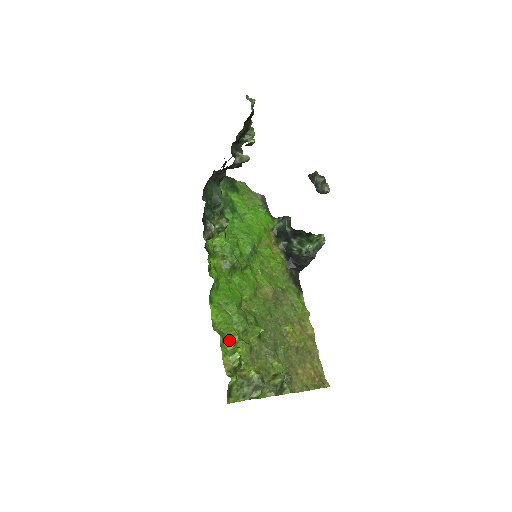
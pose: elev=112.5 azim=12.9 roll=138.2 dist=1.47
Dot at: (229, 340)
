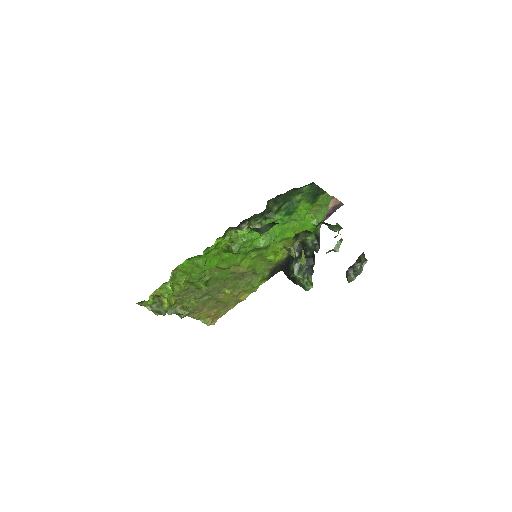
Dot at: (175, 281)
